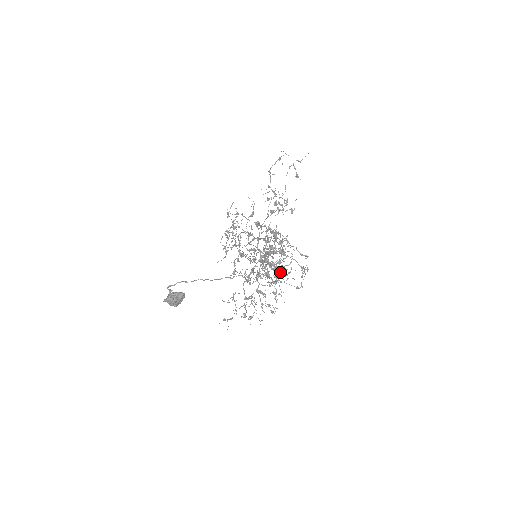
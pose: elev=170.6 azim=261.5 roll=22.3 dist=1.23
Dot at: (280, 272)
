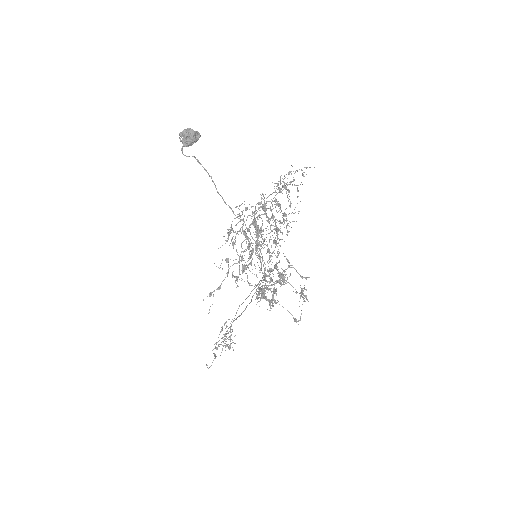
Dot at: (283, 219)
